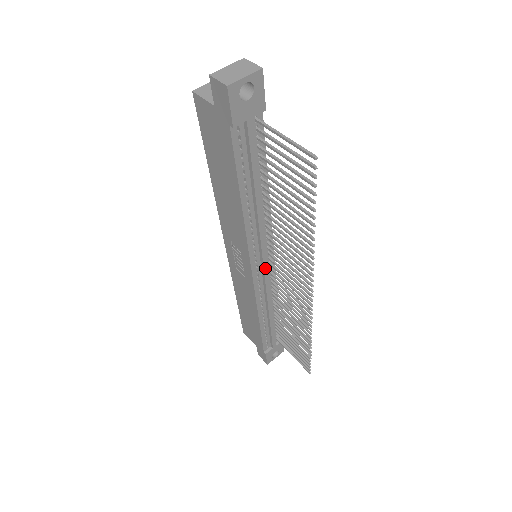
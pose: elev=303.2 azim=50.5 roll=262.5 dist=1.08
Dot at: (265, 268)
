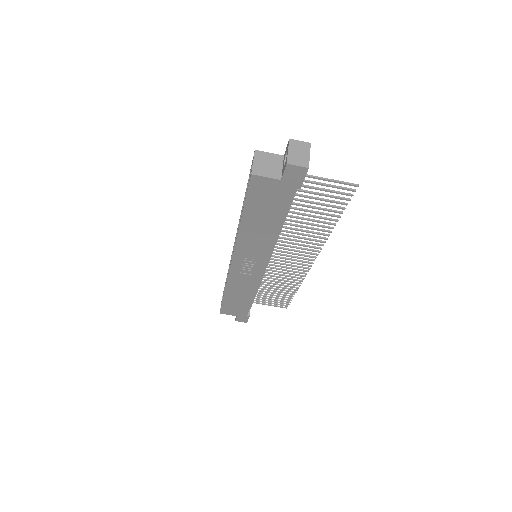
Dot at: occluded
